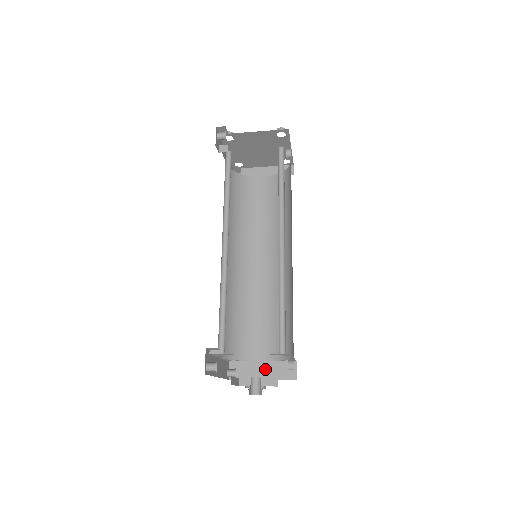
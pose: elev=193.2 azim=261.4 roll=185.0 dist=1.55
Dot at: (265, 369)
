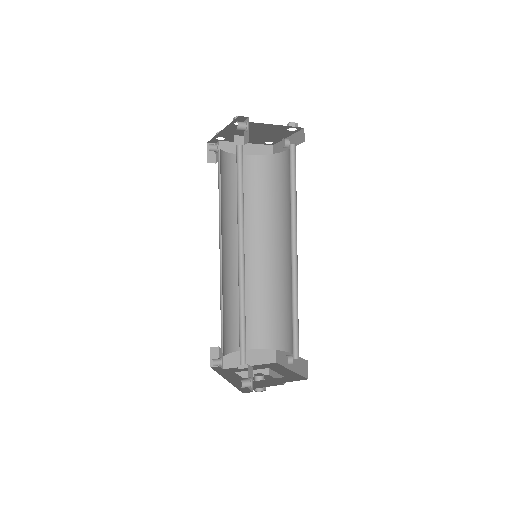
Dot at: (249, 357)
